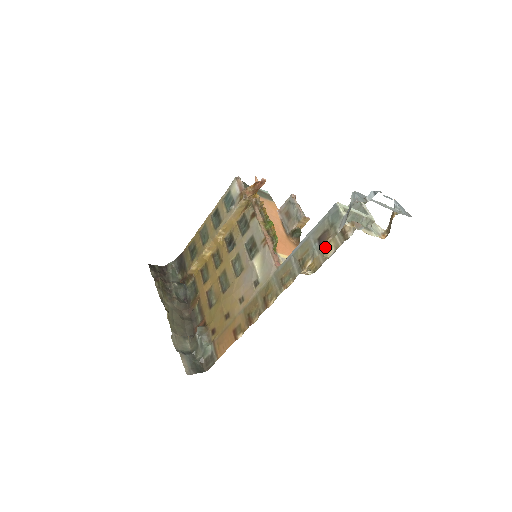
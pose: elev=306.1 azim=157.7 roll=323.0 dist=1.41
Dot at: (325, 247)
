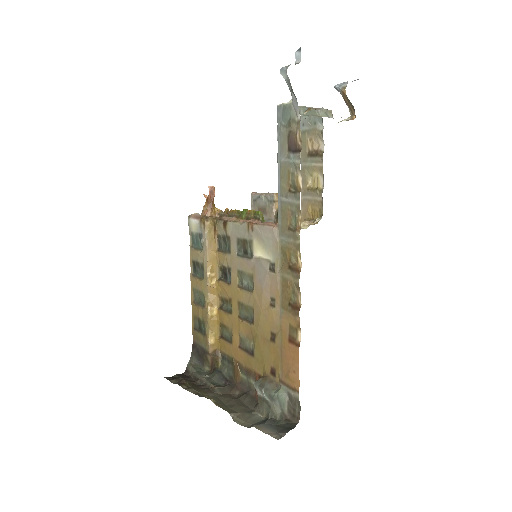
Dot at: (300, 147)
